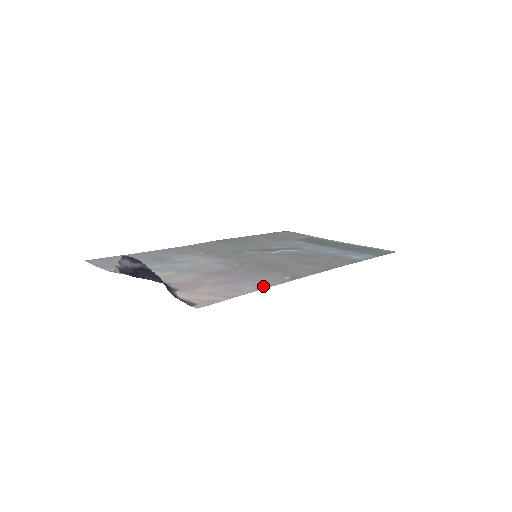
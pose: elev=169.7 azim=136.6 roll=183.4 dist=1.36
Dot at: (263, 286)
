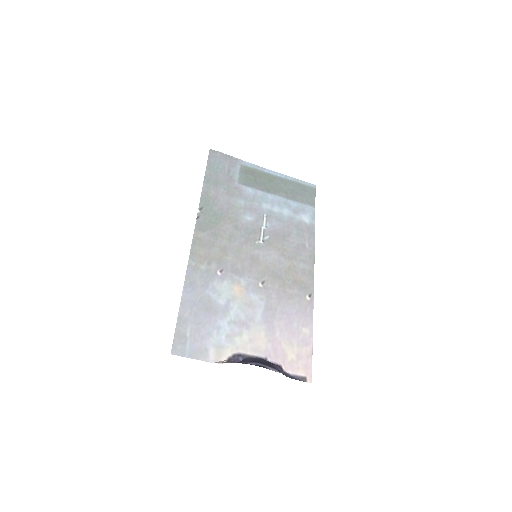
Dot at: (310, 324)
